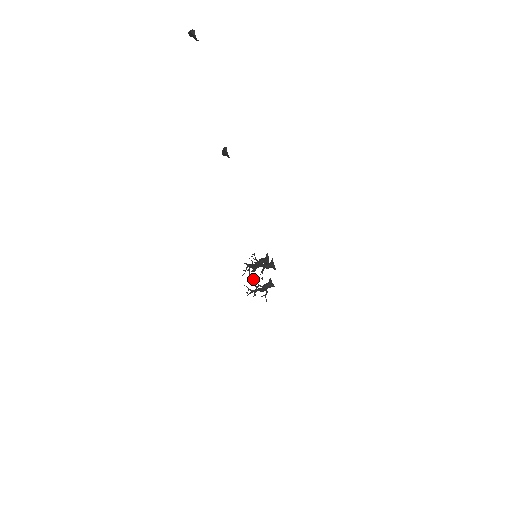
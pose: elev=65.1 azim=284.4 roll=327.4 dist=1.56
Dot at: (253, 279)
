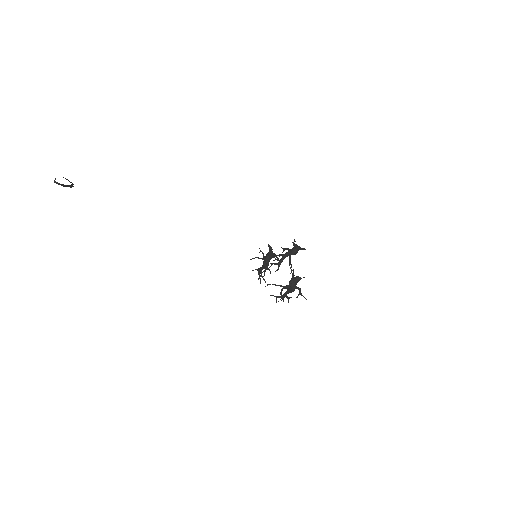
Dot at: (272, 284)
